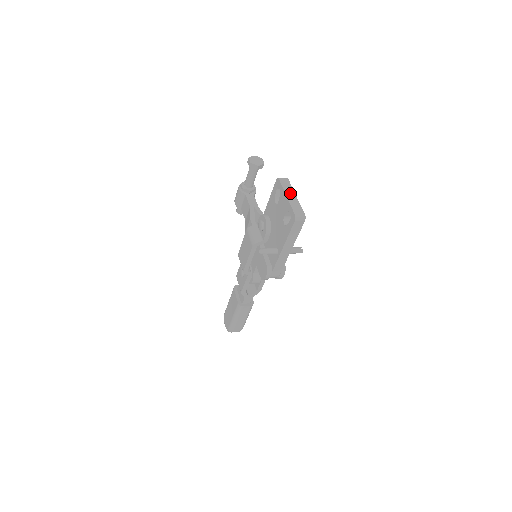
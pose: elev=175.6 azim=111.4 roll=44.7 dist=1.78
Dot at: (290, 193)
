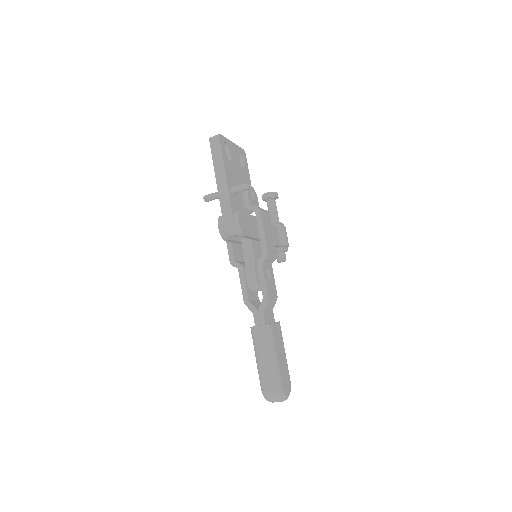
Dot at: occluded
